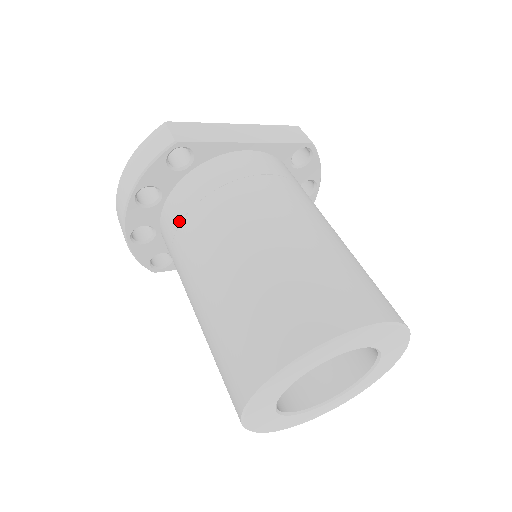
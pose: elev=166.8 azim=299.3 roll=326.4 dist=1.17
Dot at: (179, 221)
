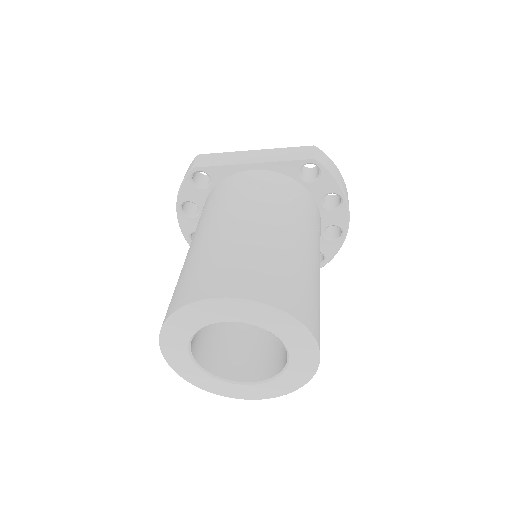
Dot at: occluded
